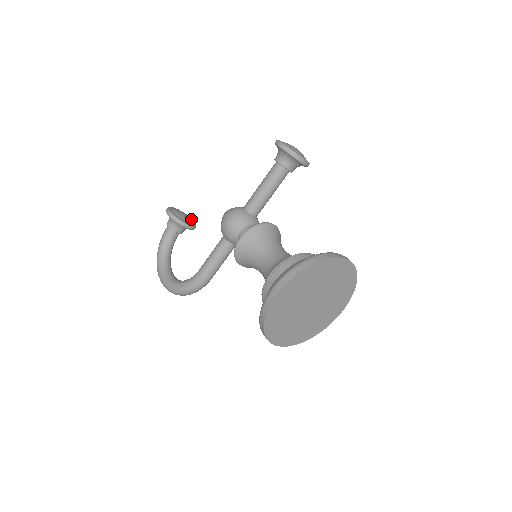
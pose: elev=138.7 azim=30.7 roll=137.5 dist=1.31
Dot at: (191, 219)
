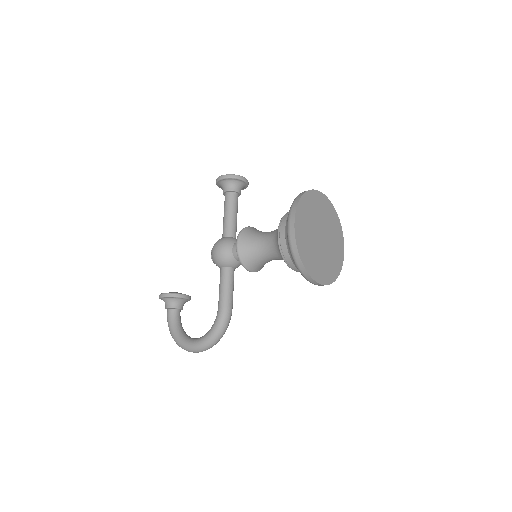
Dot at: occluded
